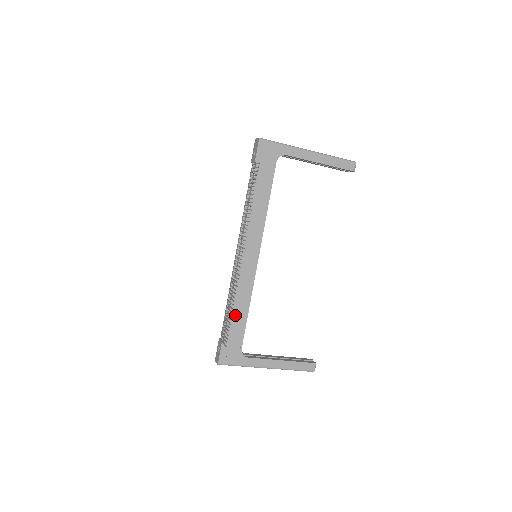
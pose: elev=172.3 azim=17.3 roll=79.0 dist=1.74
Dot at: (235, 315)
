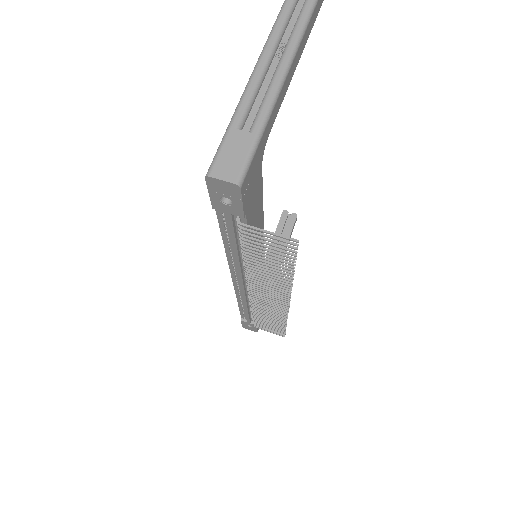
Dot at: occluded
